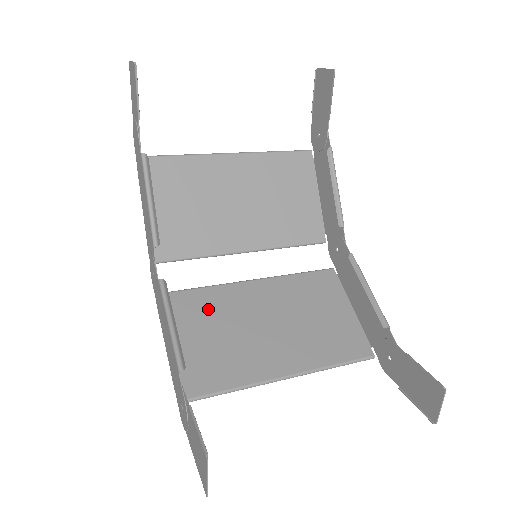
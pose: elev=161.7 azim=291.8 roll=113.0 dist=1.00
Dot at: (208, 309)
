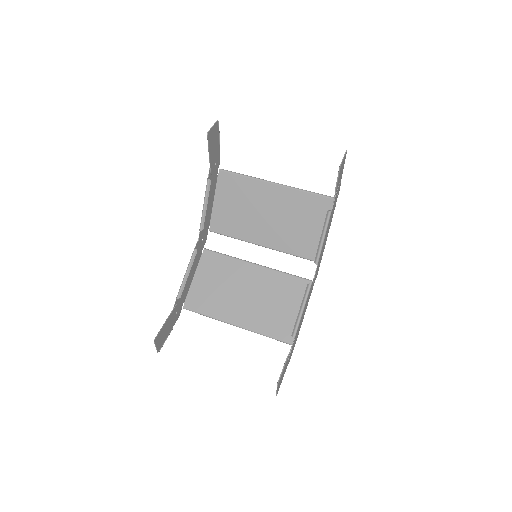
Dot at: (224, 270)
